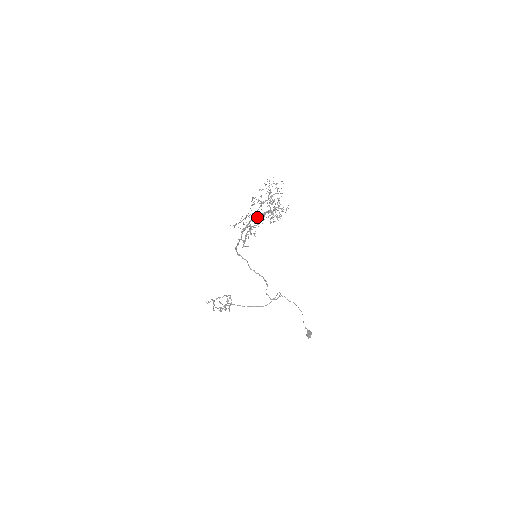
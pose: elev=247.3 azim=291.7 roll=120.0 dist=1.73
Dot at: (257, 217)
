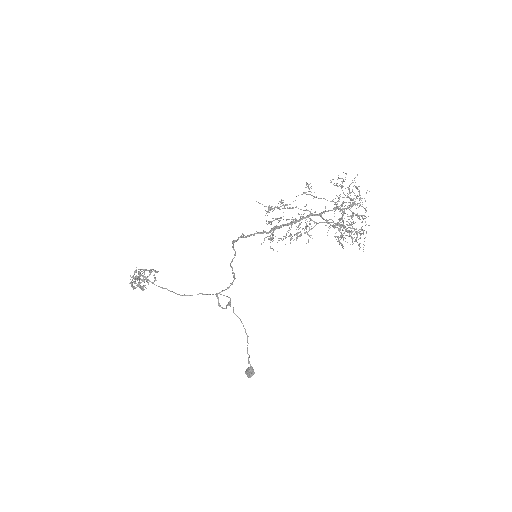
Dot at: (319, 222)
